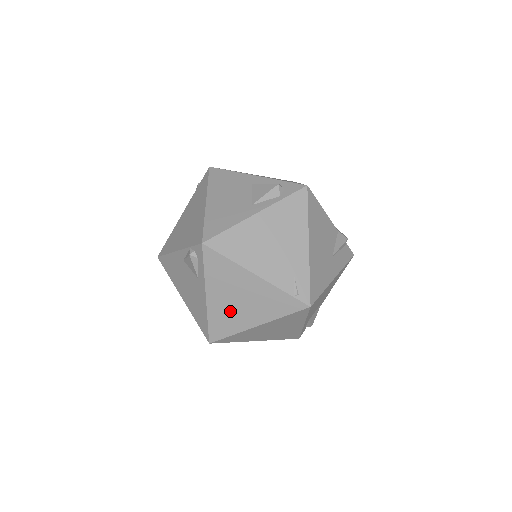
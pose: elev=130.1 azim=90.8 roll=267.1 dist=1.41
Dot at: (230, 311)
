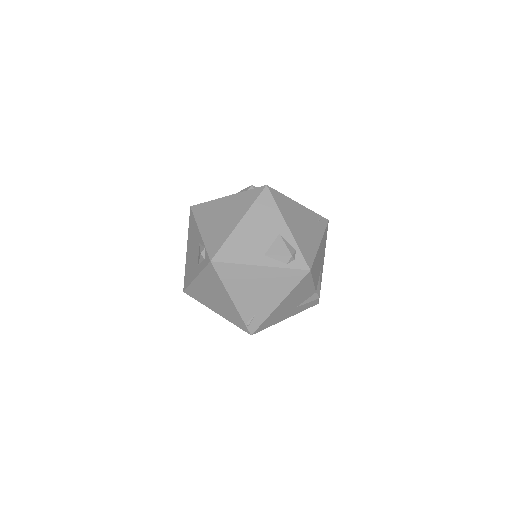
Dot at: (205, 295)
